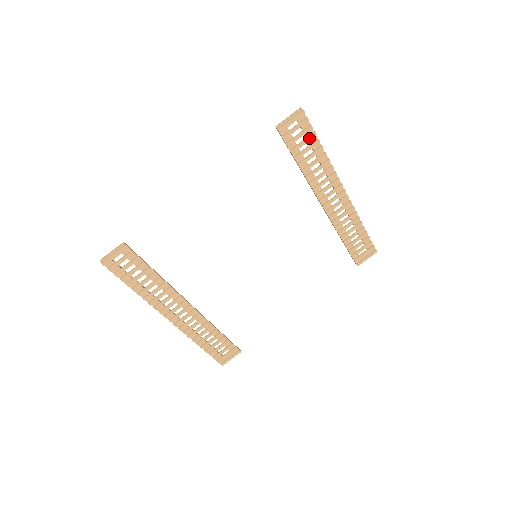
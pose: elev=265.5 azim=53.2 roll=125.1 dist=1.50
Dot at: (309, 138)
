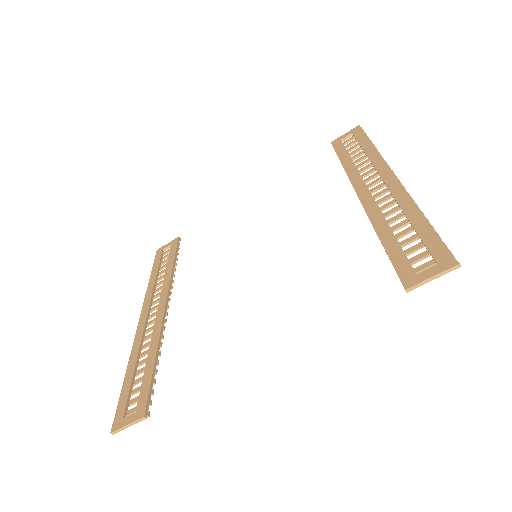
Dot at: (427, 244)
